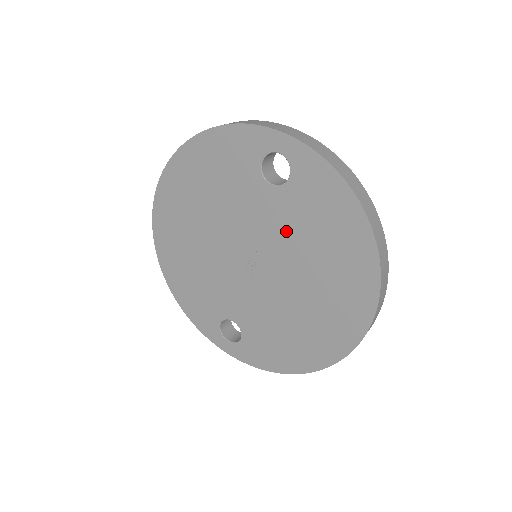
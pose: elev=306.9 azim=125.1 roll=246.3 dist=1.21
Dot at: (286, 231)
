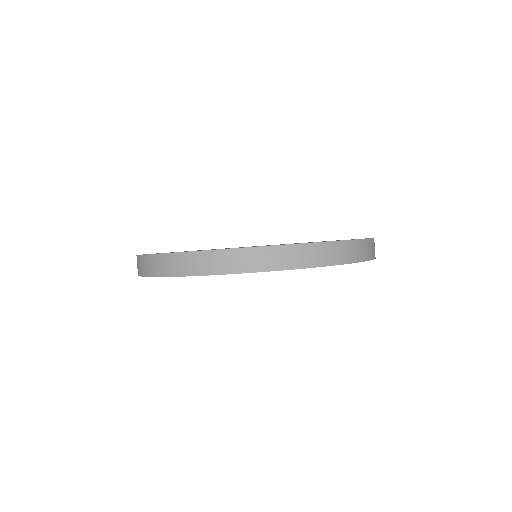
Dot at: occluded
